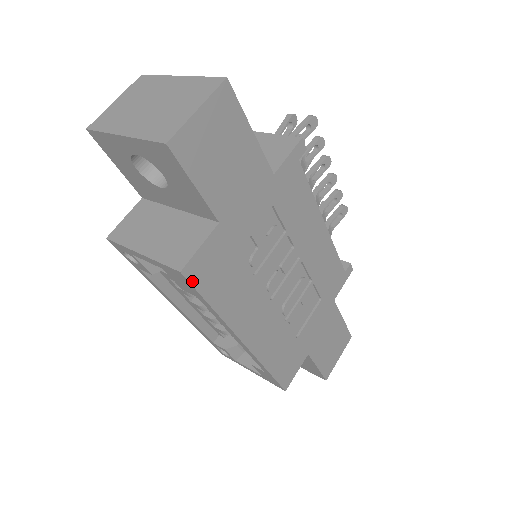
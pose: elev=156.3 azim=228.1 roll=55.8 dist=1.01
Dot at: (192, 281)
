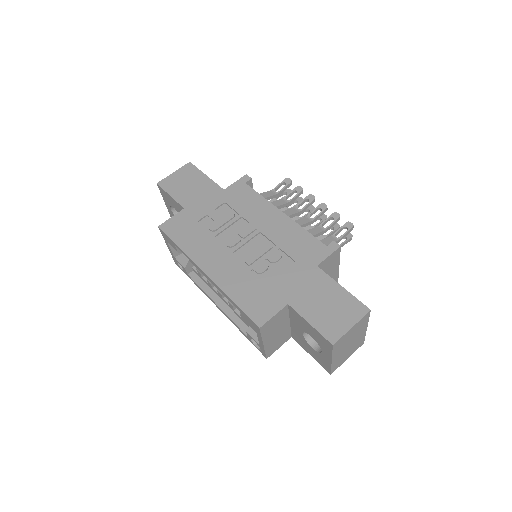
Dot at: (165, 231)
